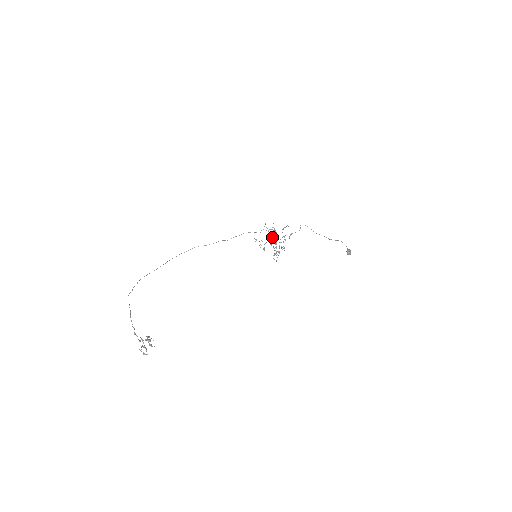
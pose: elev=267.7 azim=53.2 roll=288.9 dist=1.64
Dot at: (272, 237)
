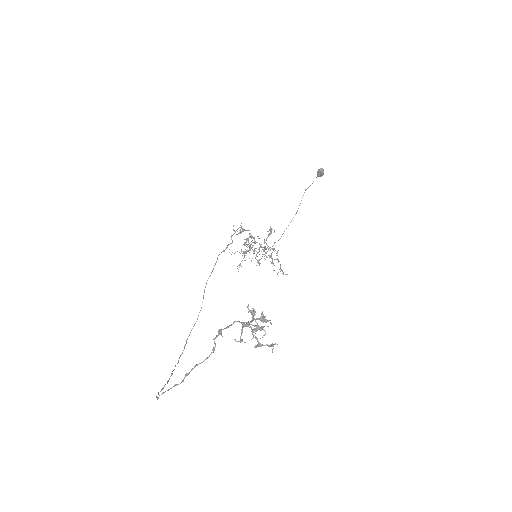
Dot at: occluded
